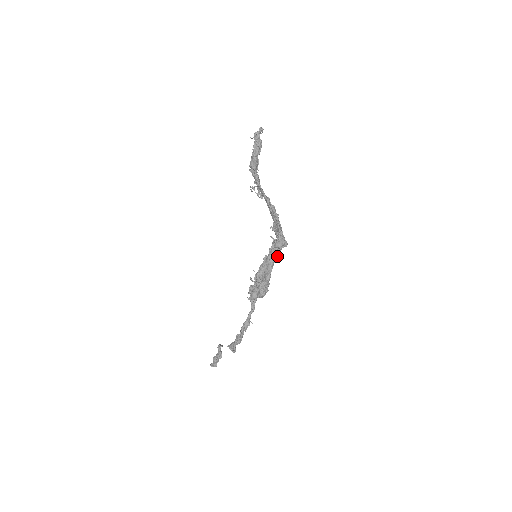
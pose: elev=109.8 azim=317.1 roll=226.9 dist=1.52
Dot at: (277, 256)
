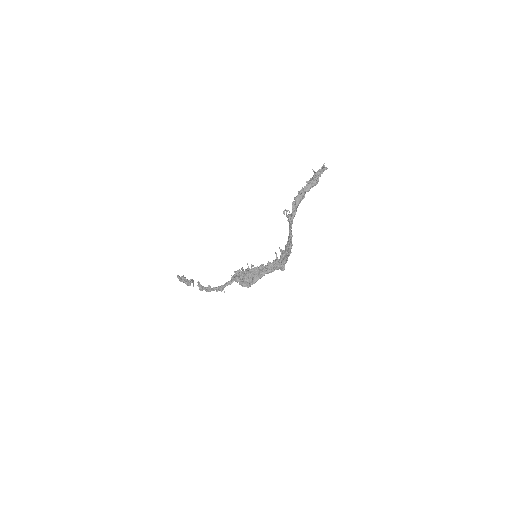
Dot at: (271, 272)
